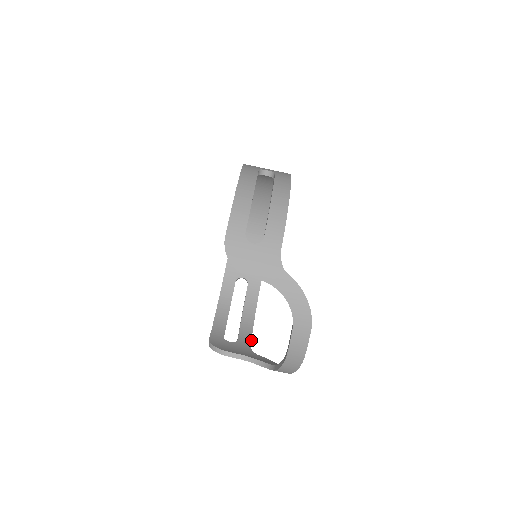
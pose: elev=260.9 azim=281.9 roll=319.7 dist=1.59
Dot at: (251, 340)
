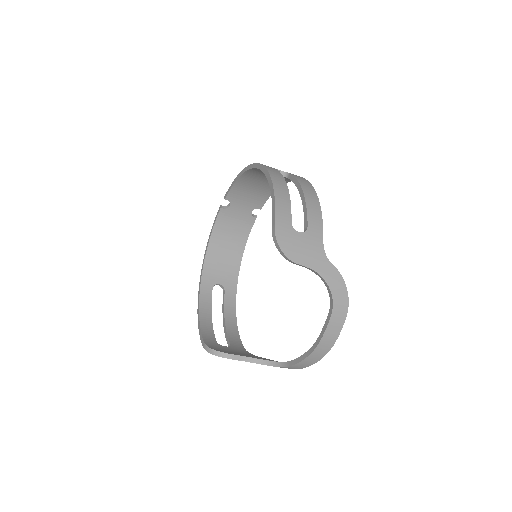
Dot at: (242, 344)
